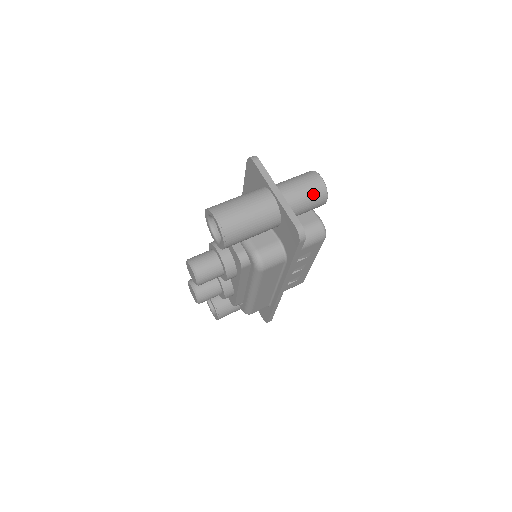
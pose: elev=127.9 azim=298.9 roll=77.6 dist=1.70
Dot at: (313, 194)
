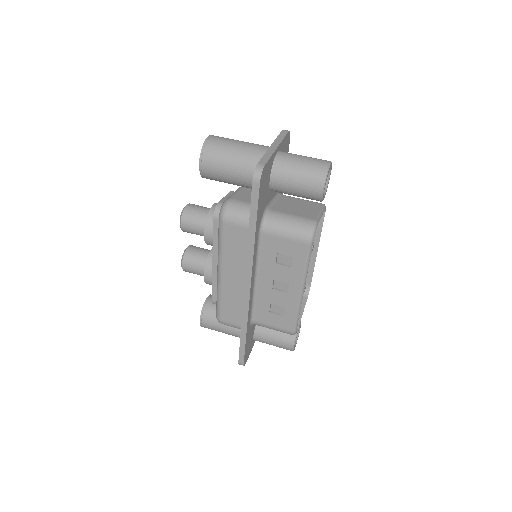
Dot at: (309, 170)
